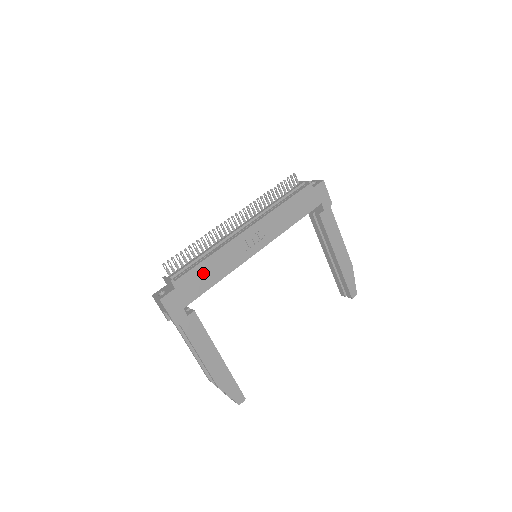
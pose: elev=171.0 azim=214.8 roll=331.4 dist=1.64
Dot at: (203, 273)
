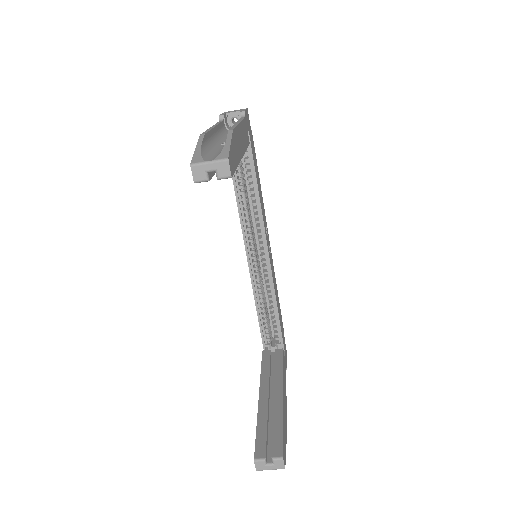
Dot at: (257, 171)
